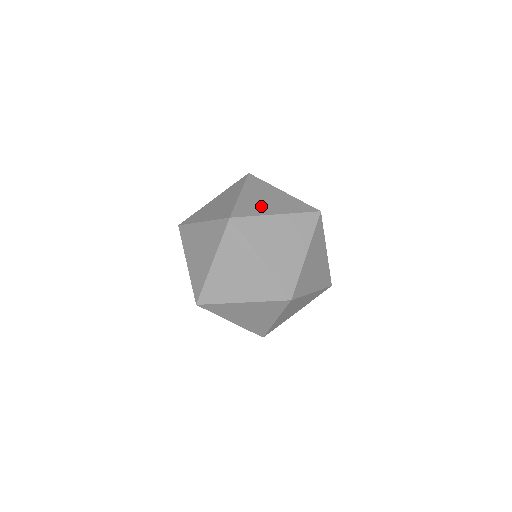
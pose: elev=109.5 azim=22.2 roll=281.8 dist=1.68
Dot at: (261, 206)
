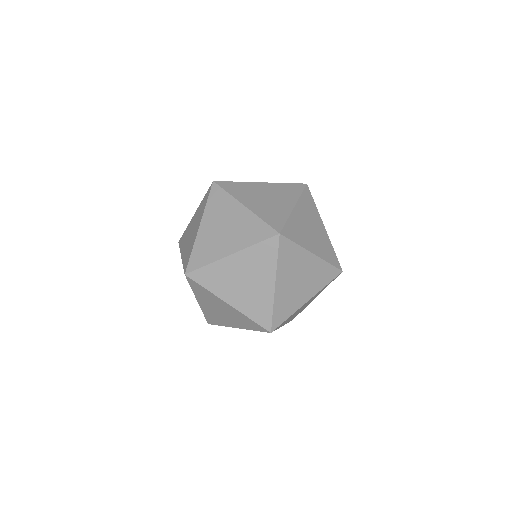
Dot at: (305, 235)
